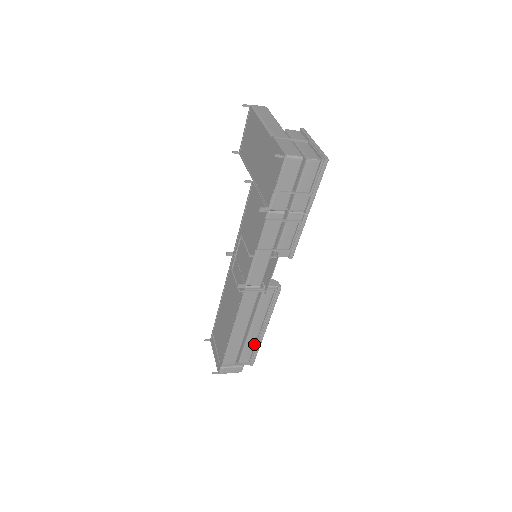
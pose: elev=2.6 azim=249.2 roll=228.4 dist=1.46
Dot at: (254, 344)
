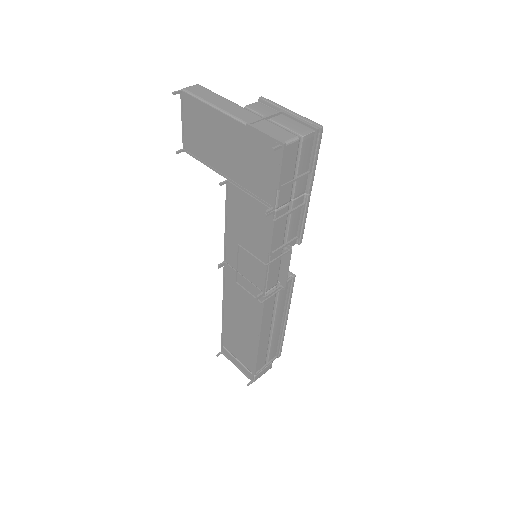
Dot at: (278, 338)
